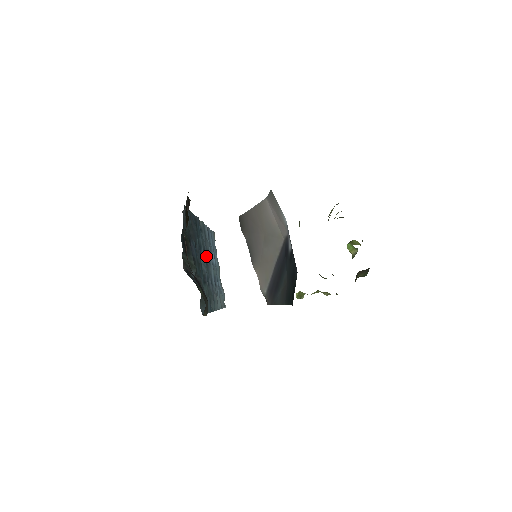
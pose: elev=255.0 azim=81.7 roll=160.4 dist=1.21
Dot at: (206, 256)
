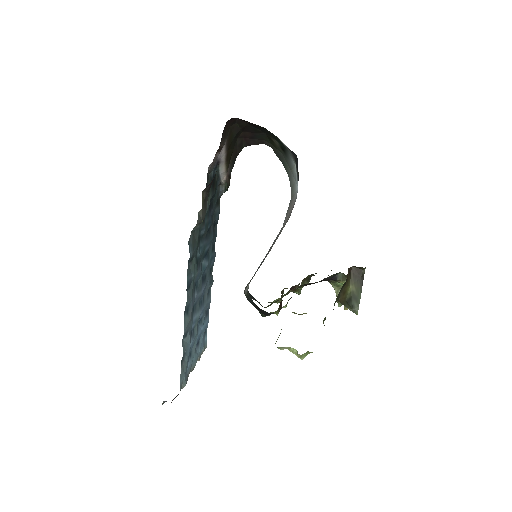
Dot at: (203, 285)
